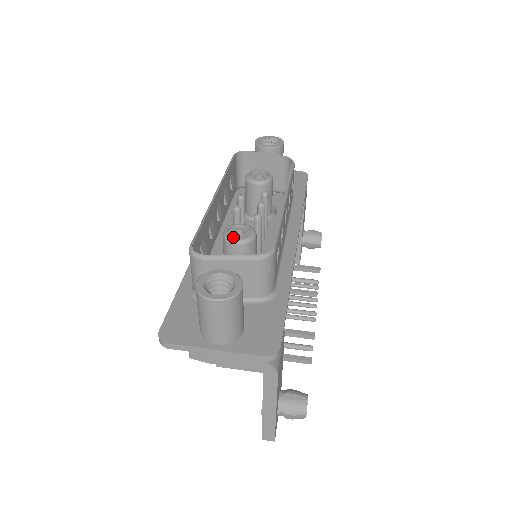
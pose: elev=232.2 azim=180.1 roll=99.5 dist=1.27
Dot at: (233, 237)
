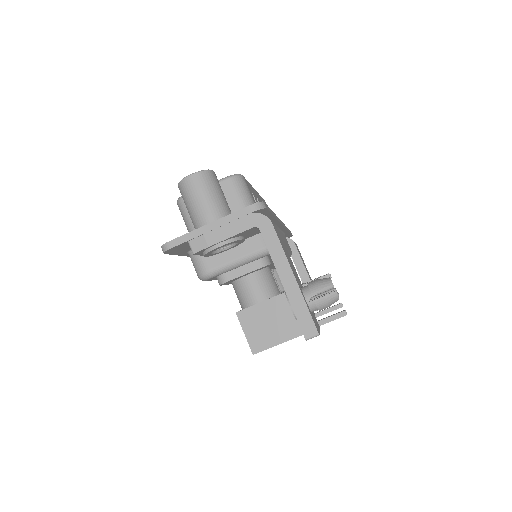
Dot at: occluded
